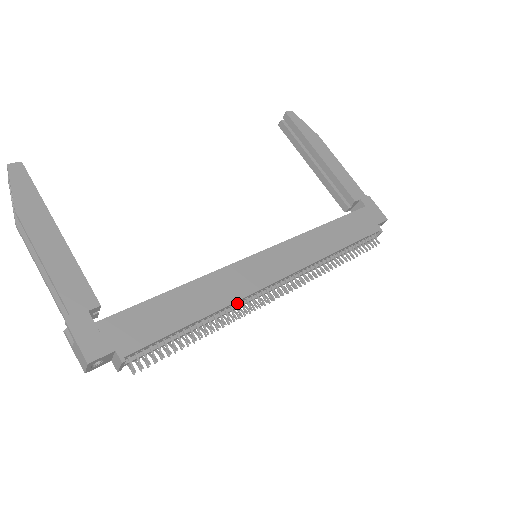
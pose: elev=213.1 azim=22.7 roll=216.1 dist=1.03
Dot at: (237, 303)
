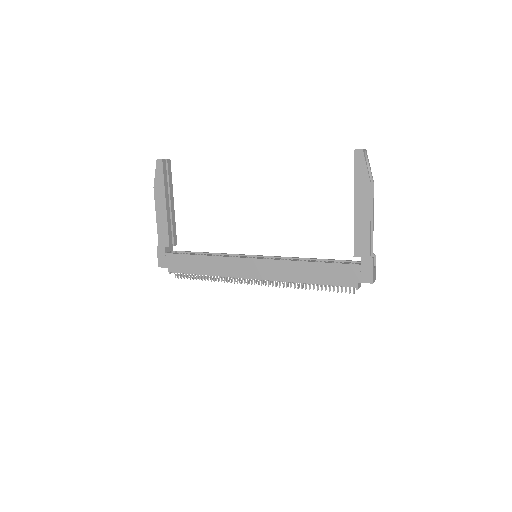
Dot at: occluded
